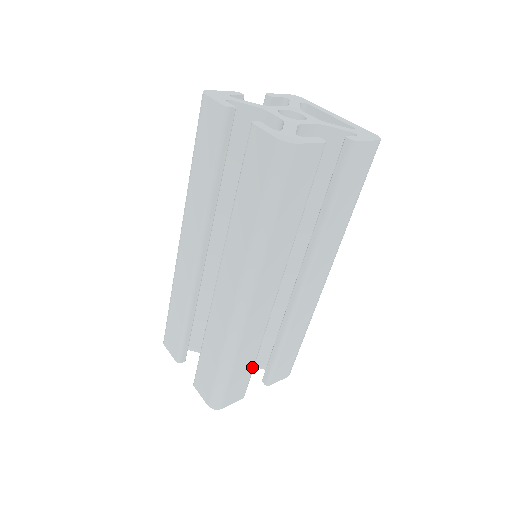
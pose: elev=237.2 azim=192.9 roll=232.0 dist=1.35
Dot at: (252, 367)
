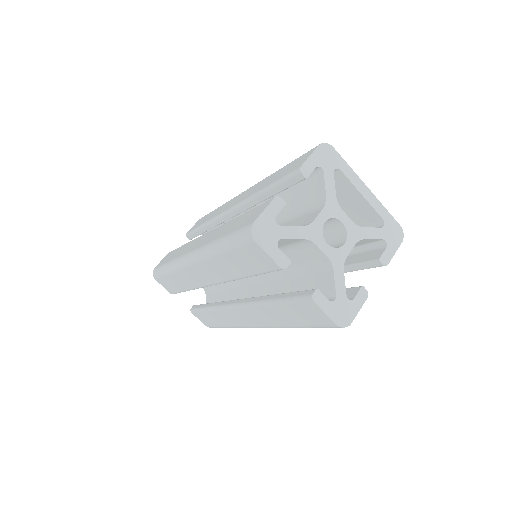
Dot at: occluded
